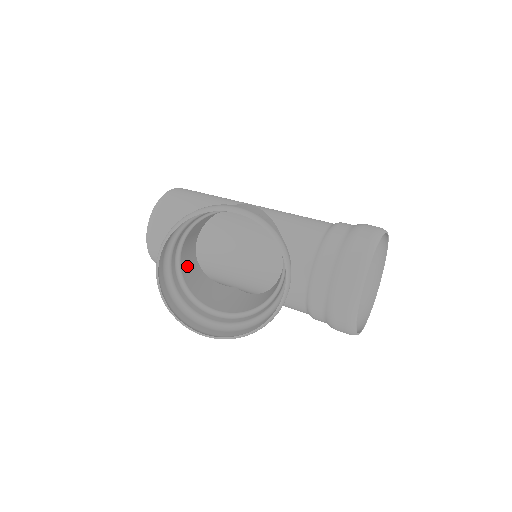
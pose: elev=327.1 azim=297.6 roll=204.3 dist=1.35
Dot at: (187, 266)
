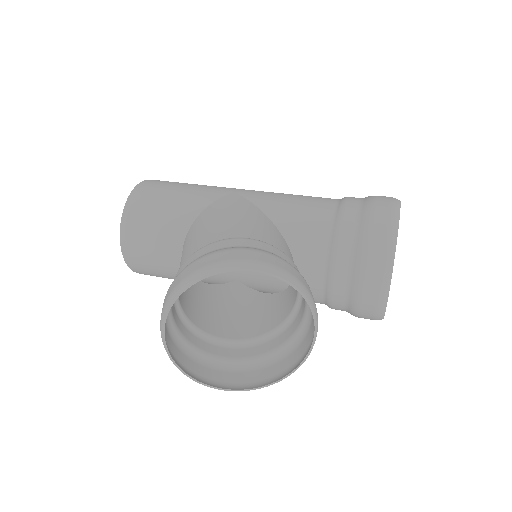
Dot at: (186, 296)
